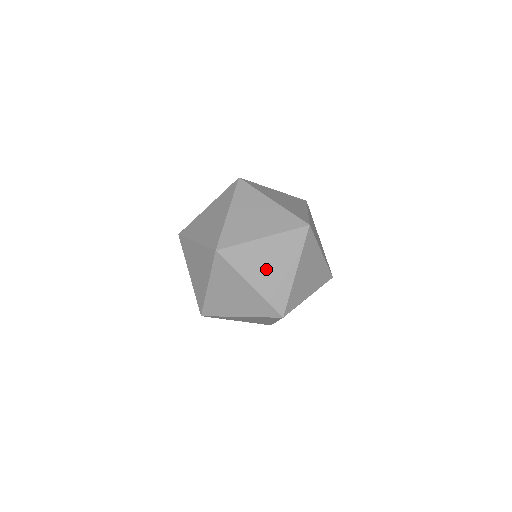
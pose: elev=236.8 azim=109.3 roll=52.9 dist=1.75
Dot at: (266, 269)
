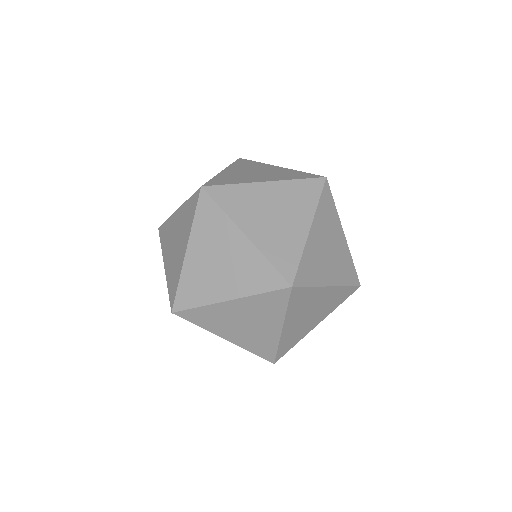
Dot at: occluded
